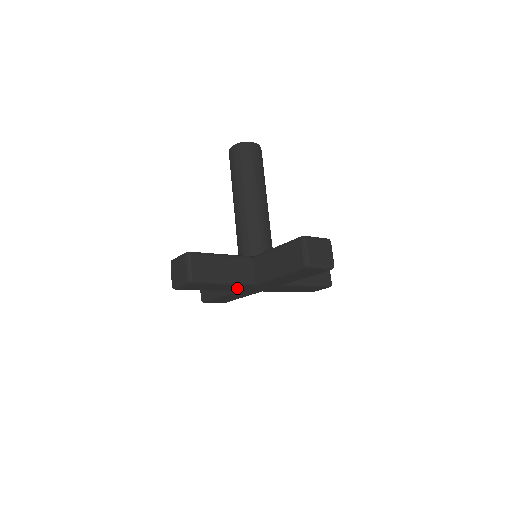
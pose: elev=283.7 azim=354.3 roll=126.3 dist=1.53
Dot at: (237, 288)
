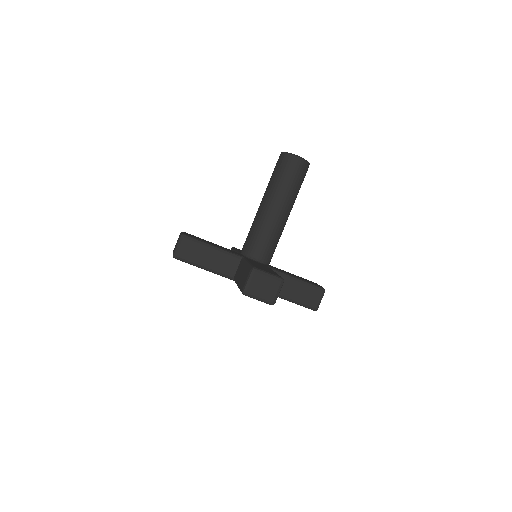
Dot at: occluded
